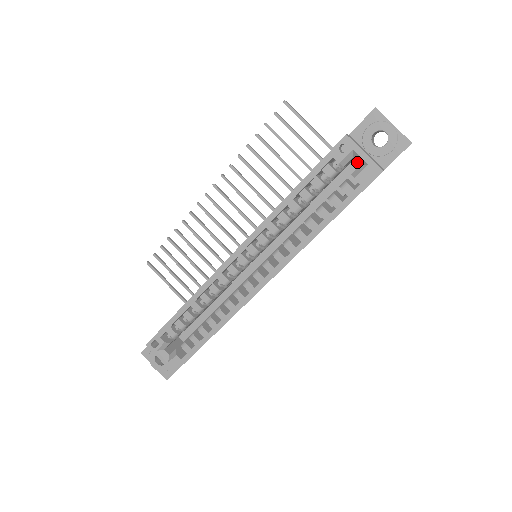
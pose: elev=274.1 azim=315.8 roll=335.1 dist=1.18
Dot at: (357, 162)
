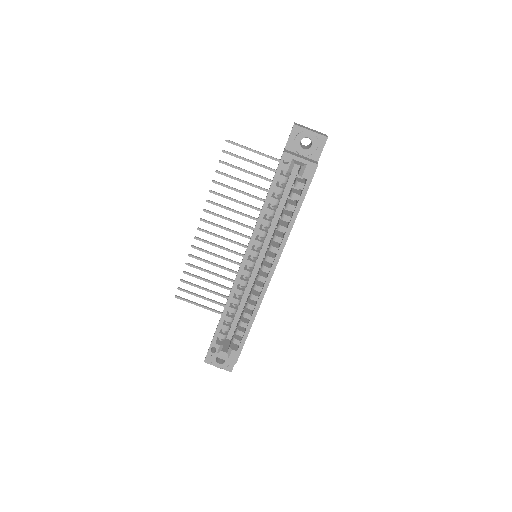
Dot at: occluded
